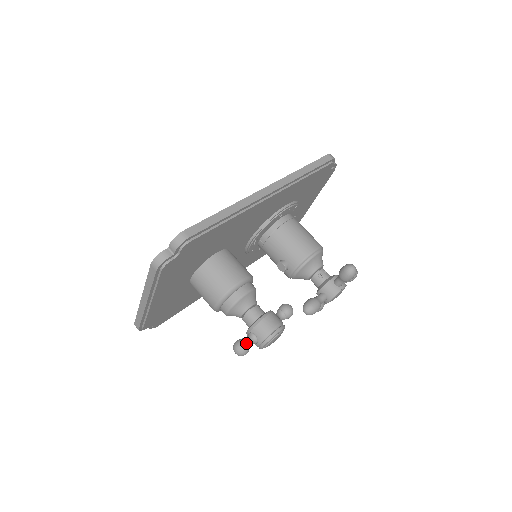
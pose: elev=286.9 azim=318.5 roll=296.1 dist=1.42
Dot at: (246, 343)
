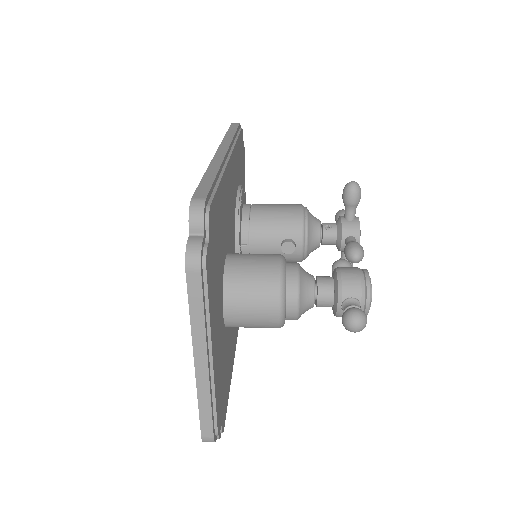
Dot at: (355, 308)
